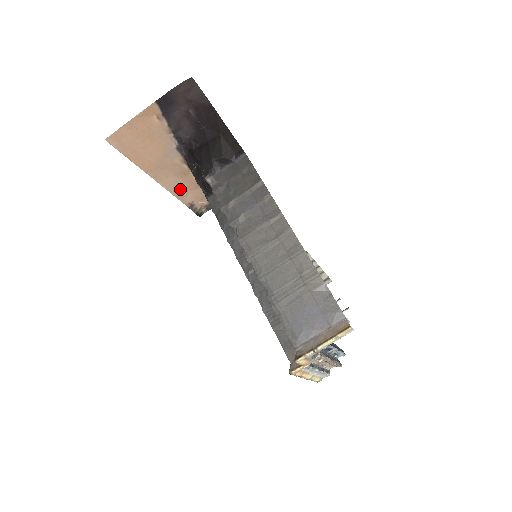
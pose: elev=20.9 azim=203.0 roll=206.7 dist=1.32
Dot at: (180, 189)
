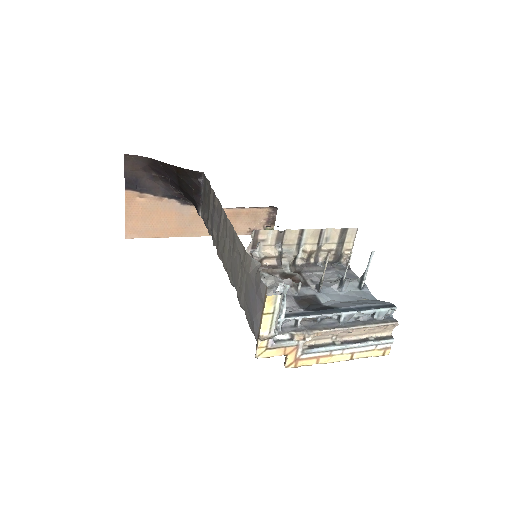
Dot at: occluded
